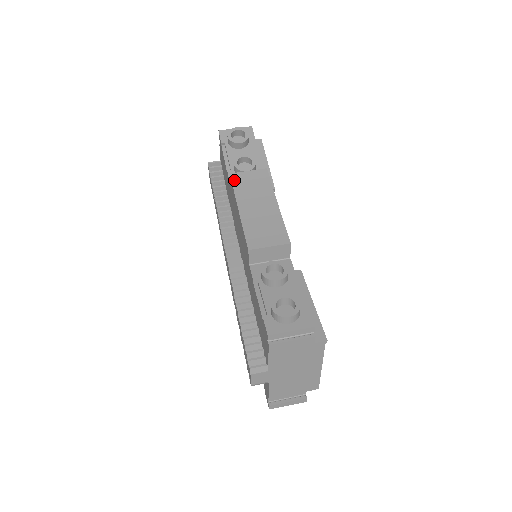
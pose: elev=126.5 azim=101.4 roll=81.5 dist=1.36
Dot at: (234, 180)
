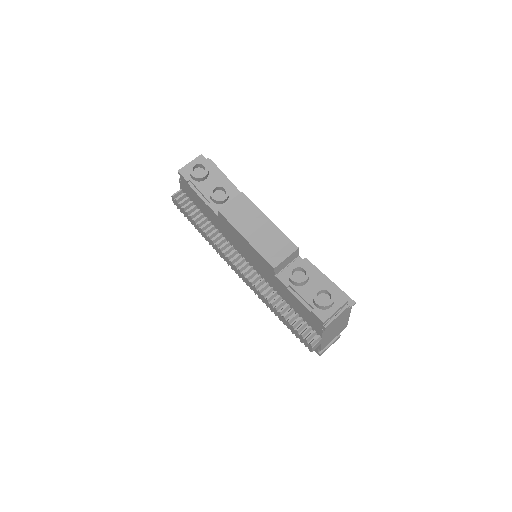
Dot at: (225, 214)
